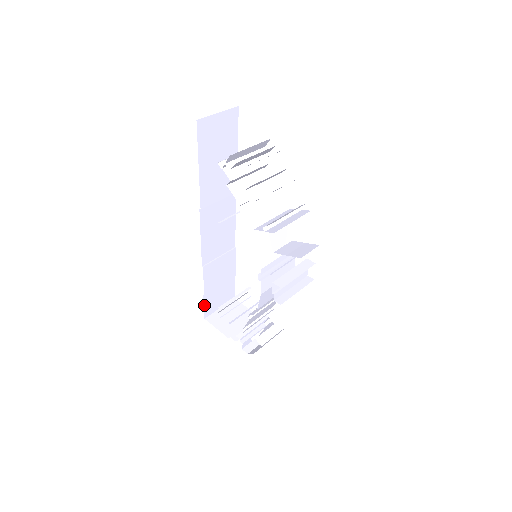
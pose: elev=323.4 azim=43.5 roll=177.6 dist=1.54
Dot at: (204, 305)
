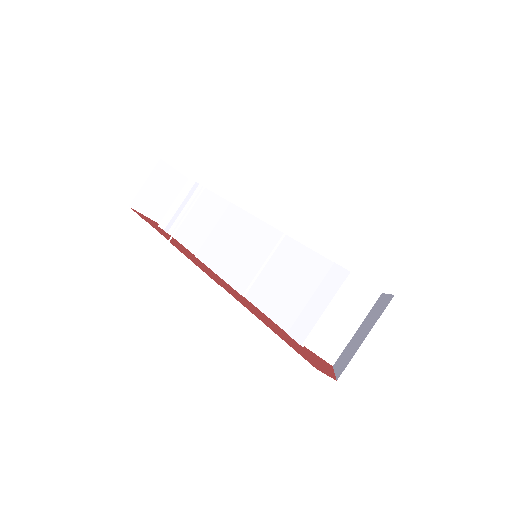
Dot at: occluded
